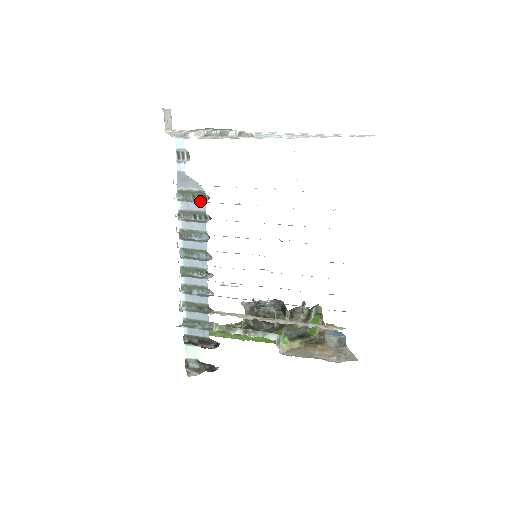
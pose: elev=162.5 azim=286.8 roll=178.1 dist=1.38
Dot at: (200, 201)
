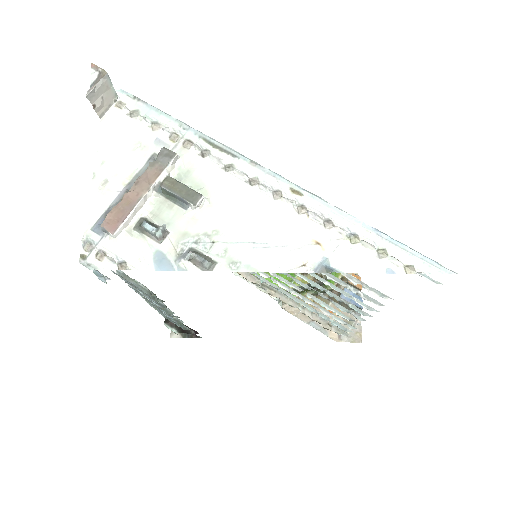
Dot at: (144, 289)
